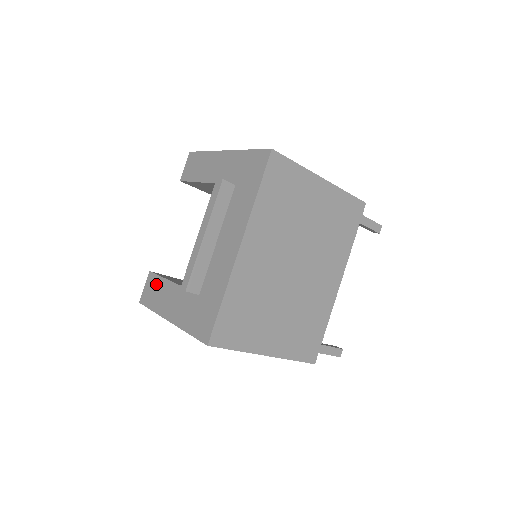
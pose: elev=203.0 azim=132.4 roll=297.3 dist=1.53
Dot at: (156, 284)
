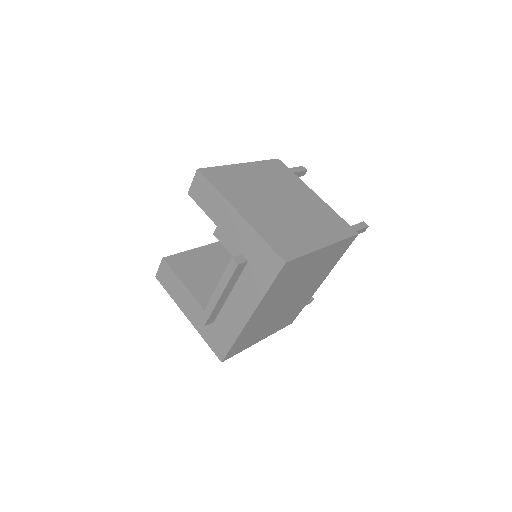
Dot at: (171, 277)
